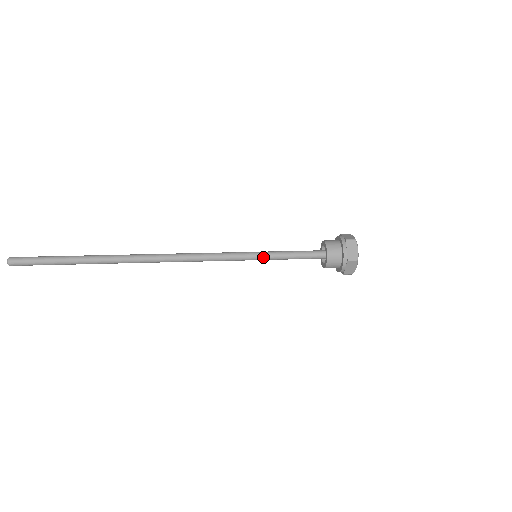
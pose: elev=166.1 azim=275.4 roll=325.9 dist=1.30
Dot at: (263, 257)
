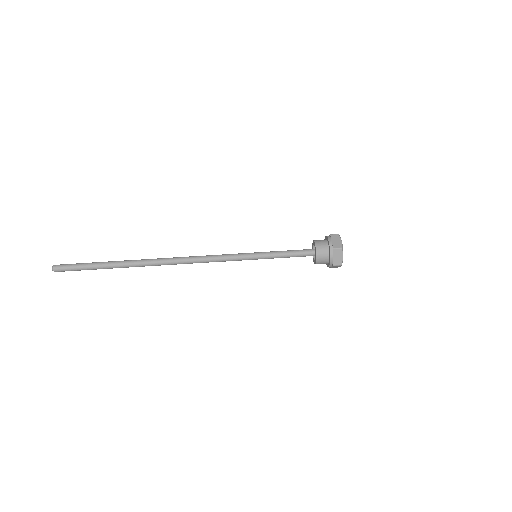
Dot at: occluded
